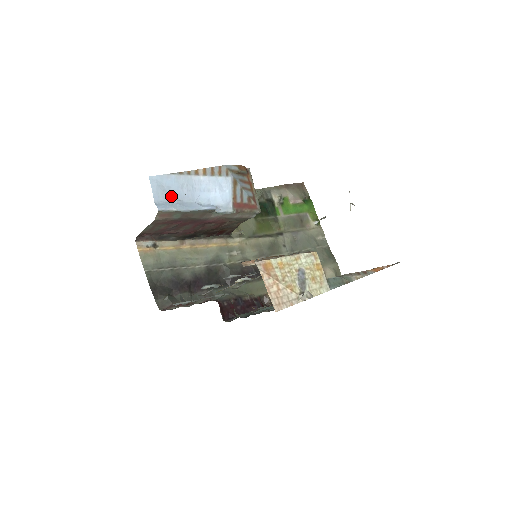
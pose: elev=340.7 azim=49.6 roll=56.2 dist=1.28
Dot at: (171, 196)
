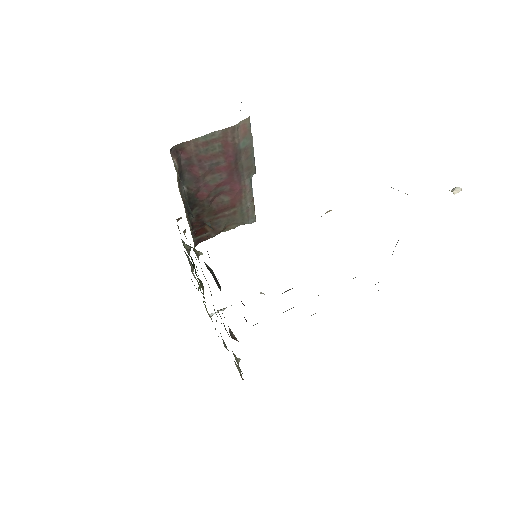
Dot at: occluded
